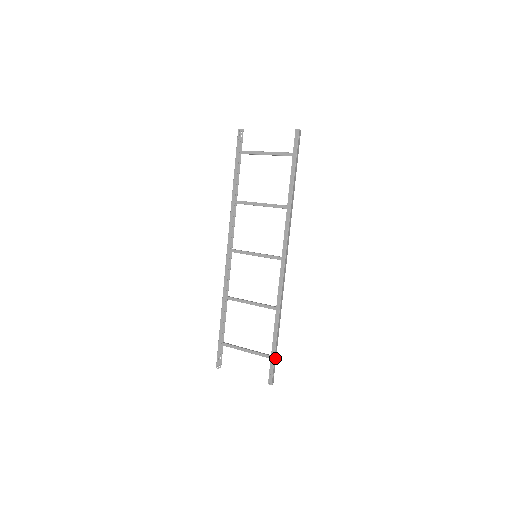
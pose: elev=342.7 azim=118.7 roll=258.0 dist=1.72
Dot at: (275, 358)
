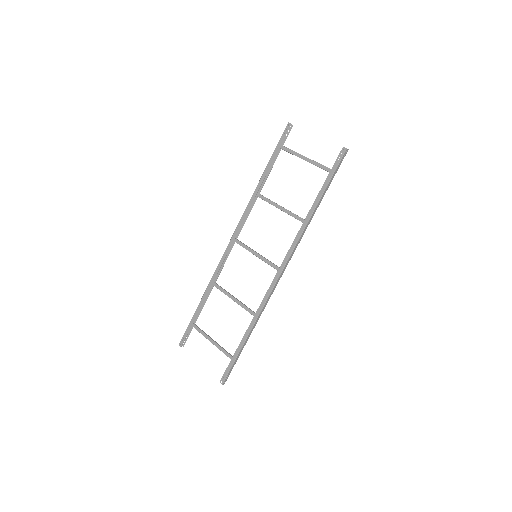
Dot at: (235, 361)
